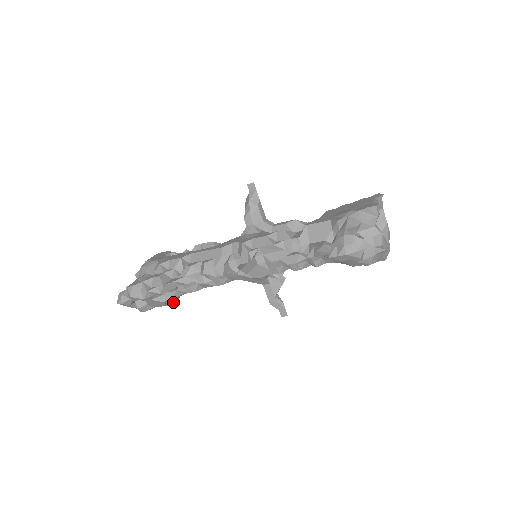
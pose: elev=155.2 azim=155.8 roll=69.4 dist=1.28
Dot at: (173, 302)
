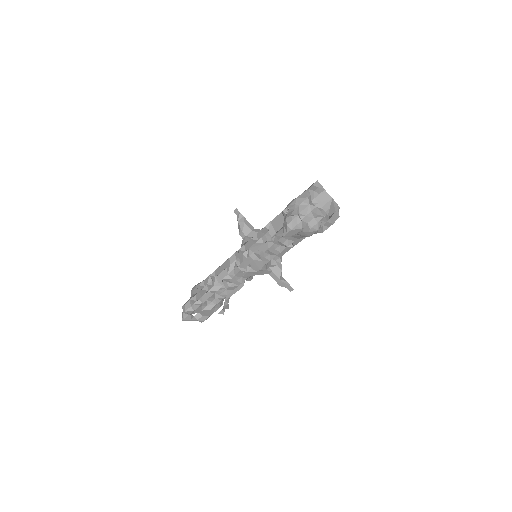
Dot at: (224, 310)
